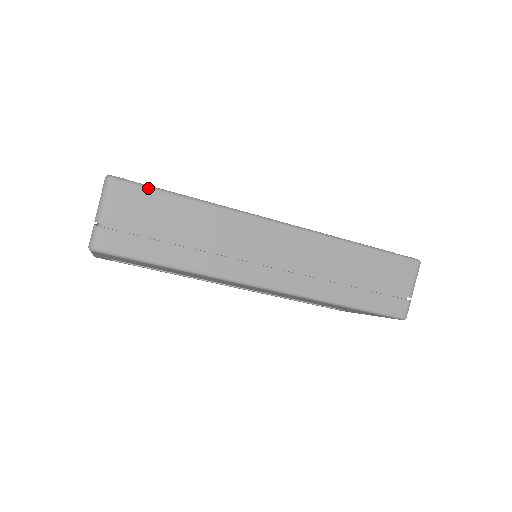
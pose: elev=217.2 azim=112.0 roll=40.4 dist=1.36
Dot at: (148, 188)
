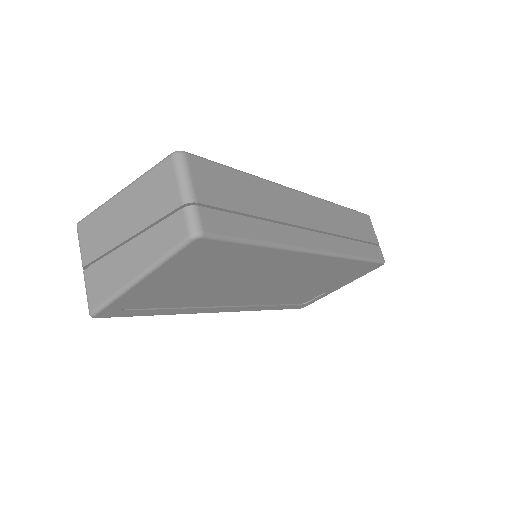
Dot at: (214, 162)
